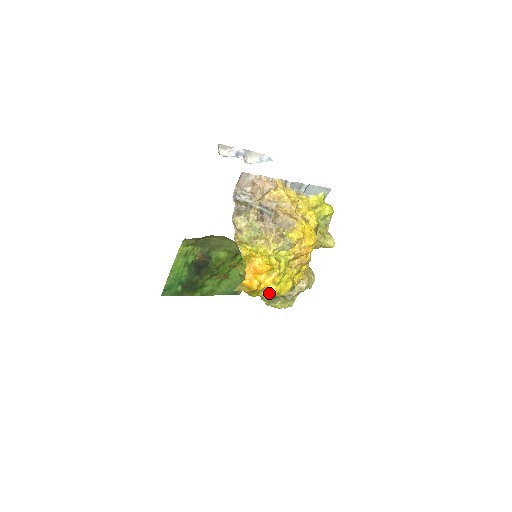
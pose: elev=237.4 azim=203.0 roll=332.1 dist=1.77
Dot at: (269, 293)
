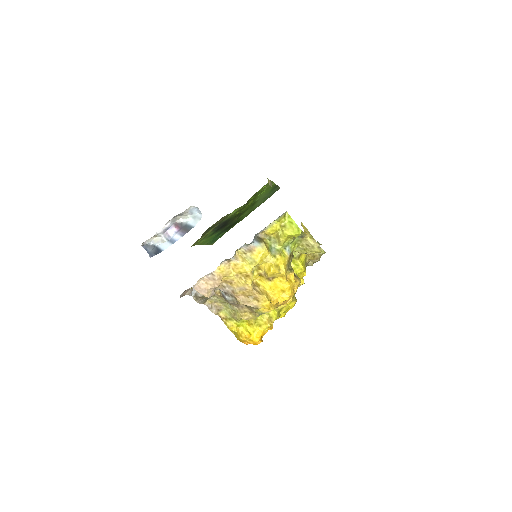
Dot at: occluded
